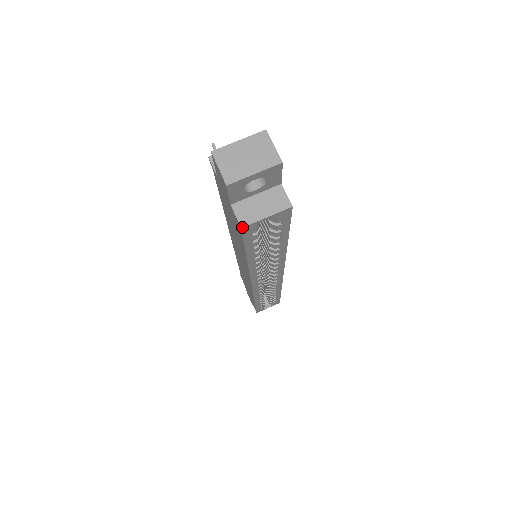
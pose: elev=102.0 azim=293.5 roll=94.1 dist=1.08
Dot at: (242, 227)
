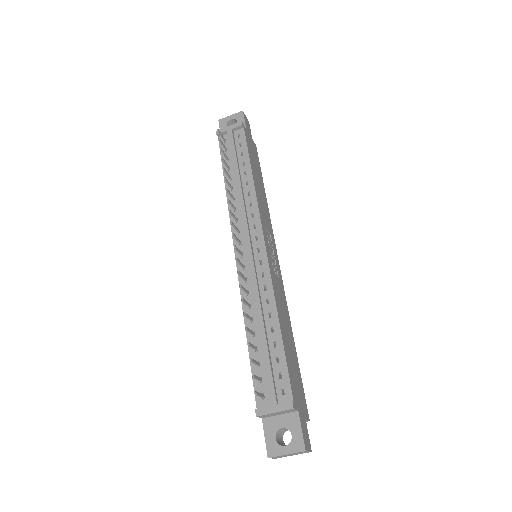
Dot at: occluded
